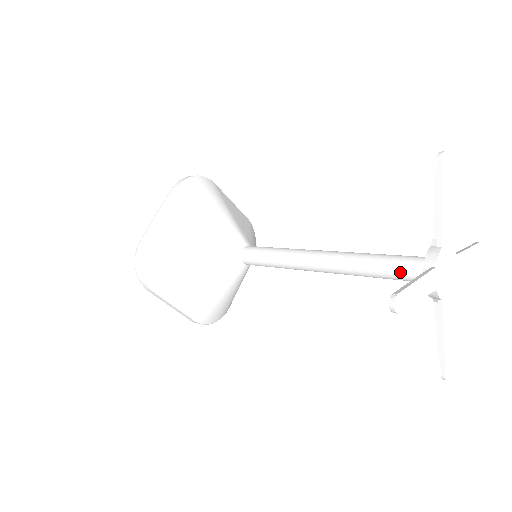
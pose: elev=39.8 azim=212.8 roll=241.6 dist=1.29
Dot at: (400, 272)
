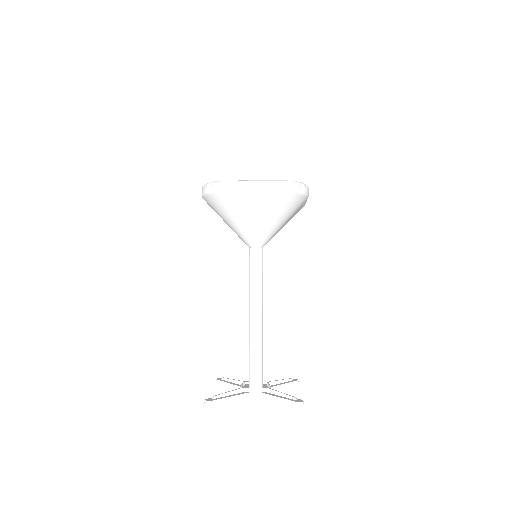
Dot at: occluded
